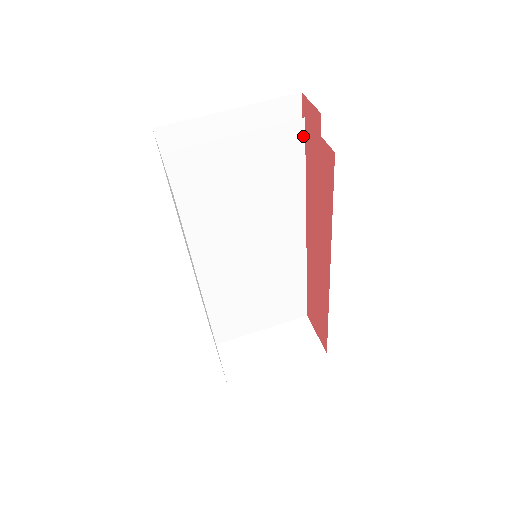
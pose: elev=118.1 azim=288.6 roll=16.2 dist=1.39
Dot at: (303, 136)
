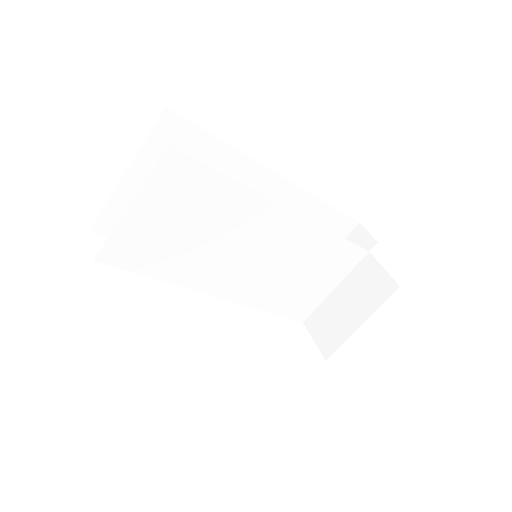
Dot at: (186, 156)
